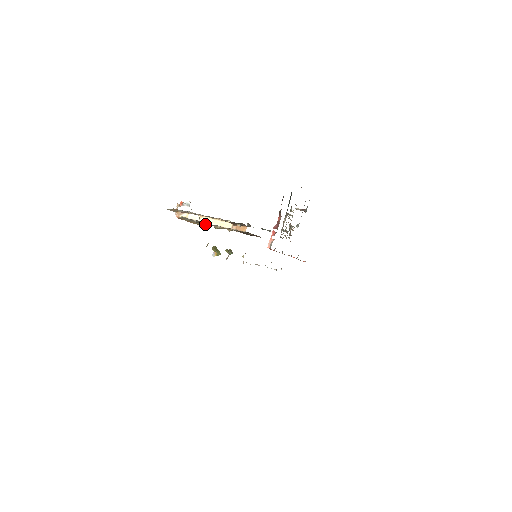
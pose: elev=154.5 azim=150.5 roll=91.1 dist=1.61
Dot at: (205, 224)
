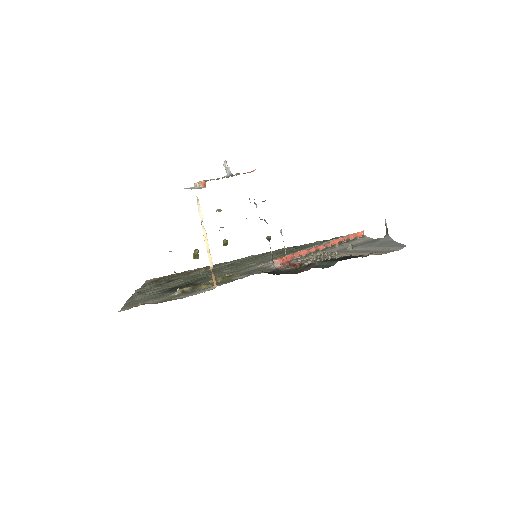
Dot at: occluded
